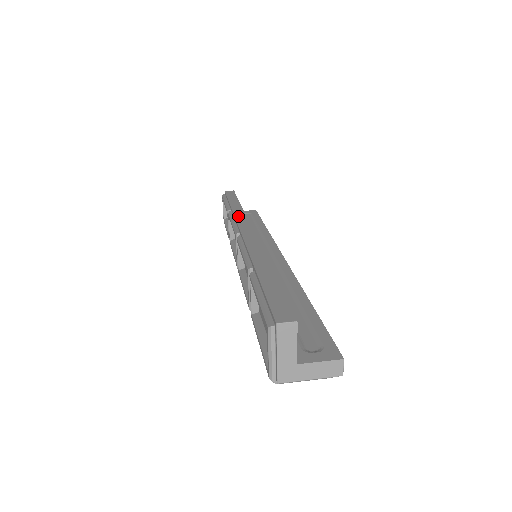
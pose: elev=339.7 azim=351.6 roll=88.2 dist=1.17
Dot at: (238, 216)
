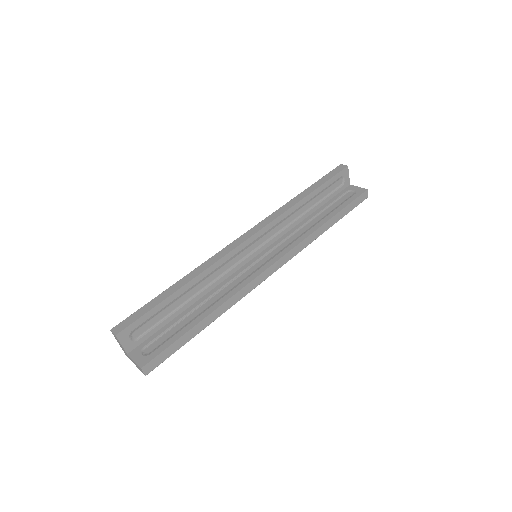
Dot at: (275, 213)
